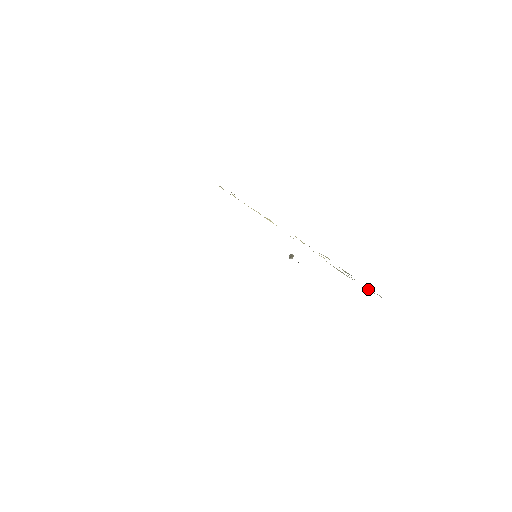
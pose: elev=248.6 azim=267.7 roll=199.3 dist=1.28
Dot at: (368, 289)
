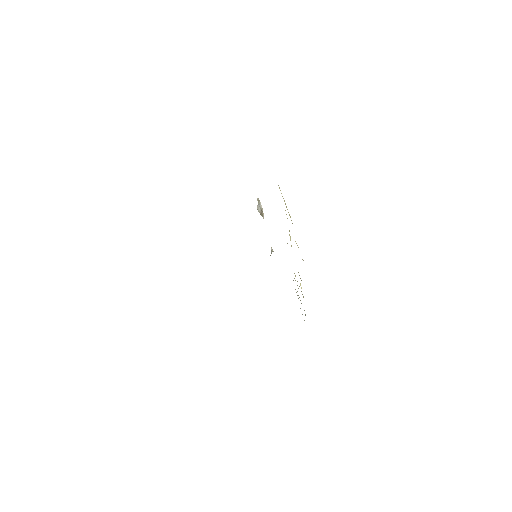
Dot at: occluded
